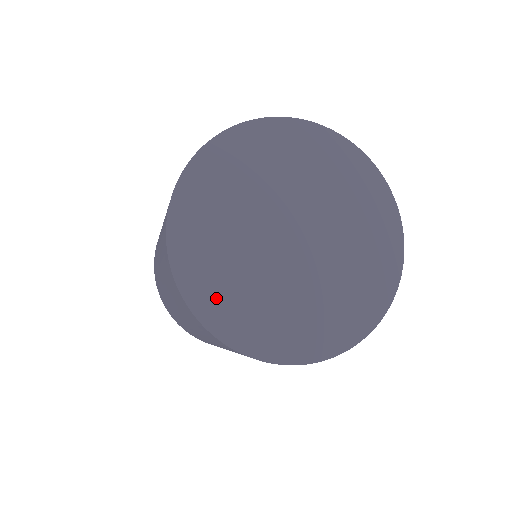
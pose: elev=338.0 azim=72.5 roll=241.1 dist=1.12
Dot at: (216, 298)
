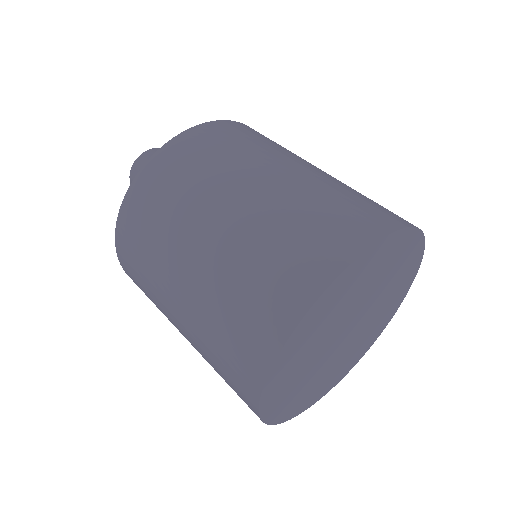
Dot at: (289, 406)
